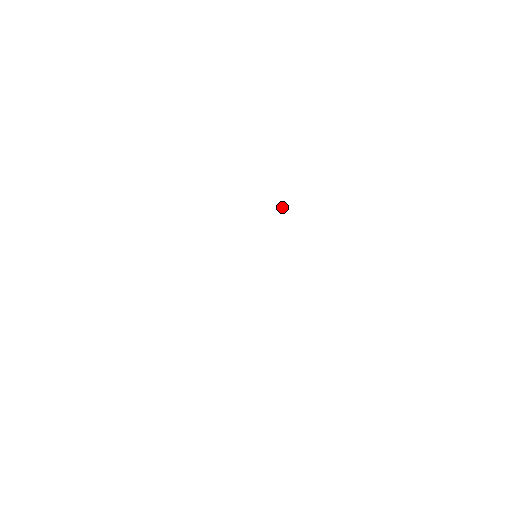
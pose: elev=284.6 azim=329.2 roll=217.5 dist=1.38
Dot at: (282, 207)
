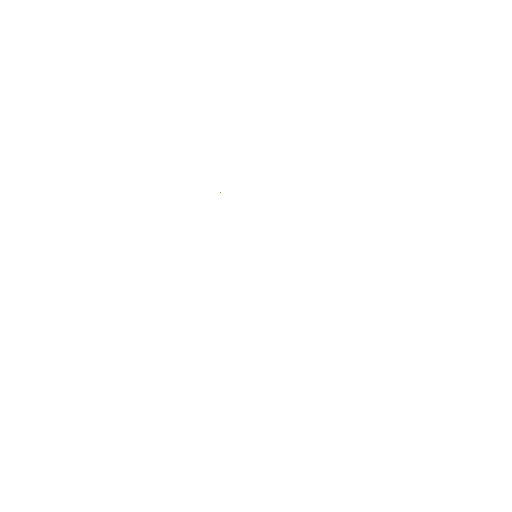
Dot at: occluded
